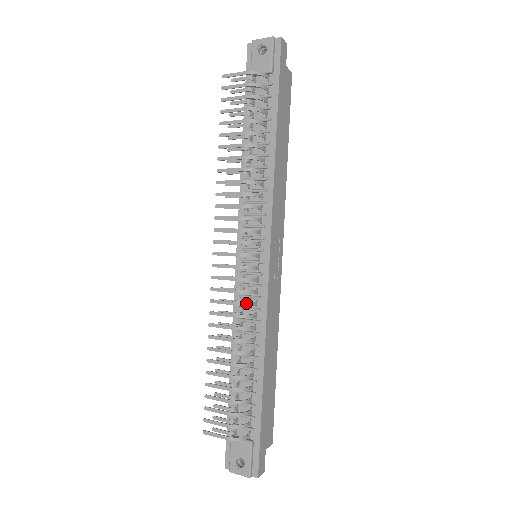
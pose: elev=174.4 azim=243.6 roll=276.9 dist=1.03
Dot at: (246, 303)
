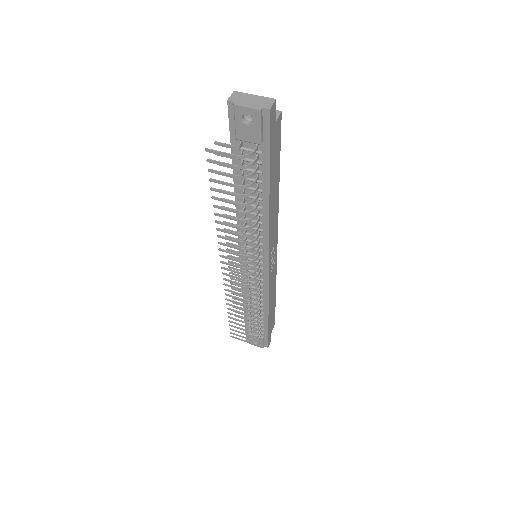
Dot at: (253, 295)
